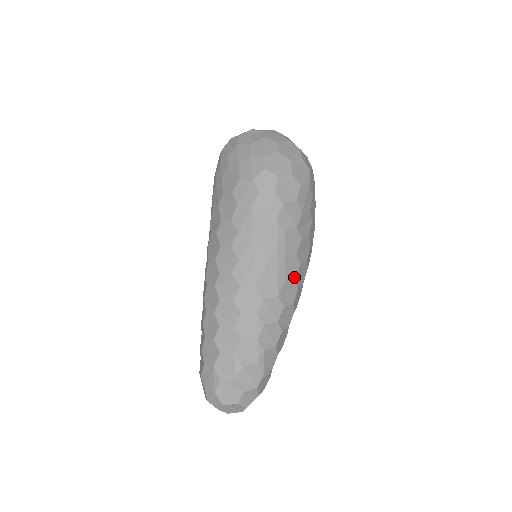
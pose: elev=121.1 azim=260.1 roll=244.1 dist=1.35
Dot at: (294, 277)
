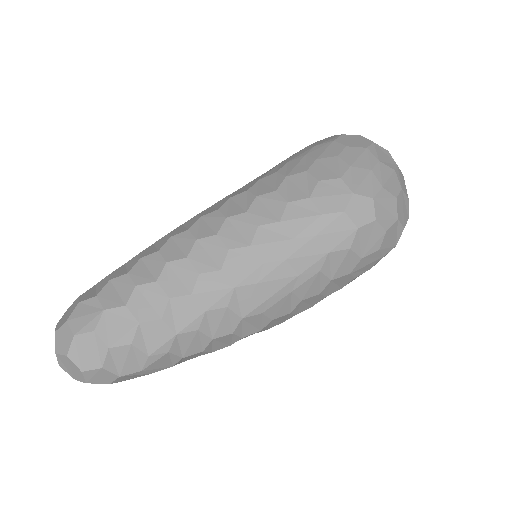
Dot at: (273, 317)
